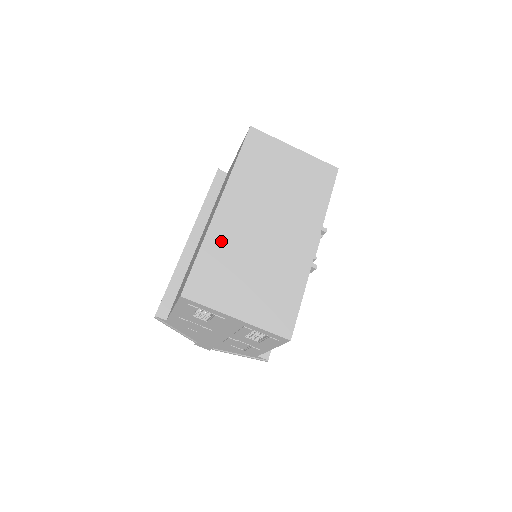
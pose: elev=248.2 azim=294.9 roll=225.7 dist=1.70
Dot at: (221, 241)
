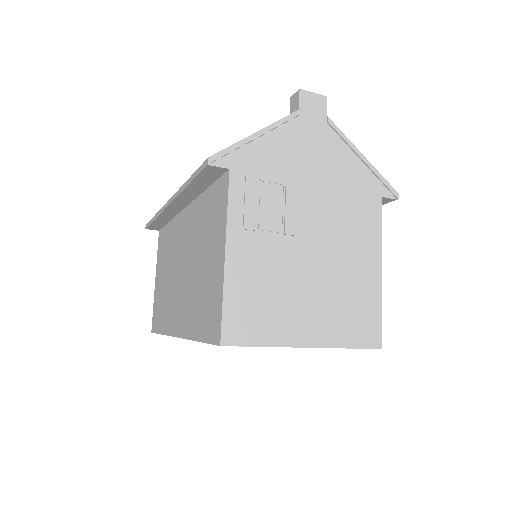
Dot at: occluded
